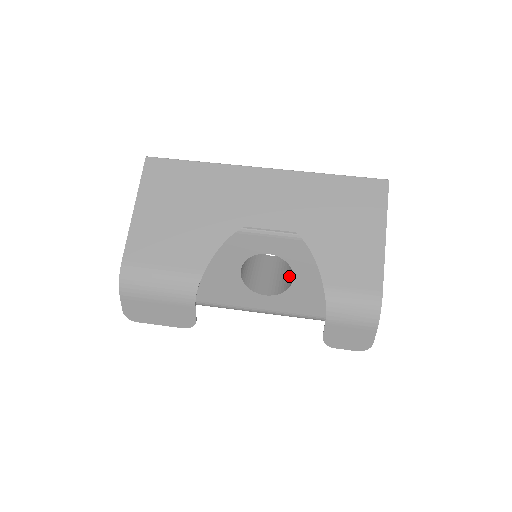
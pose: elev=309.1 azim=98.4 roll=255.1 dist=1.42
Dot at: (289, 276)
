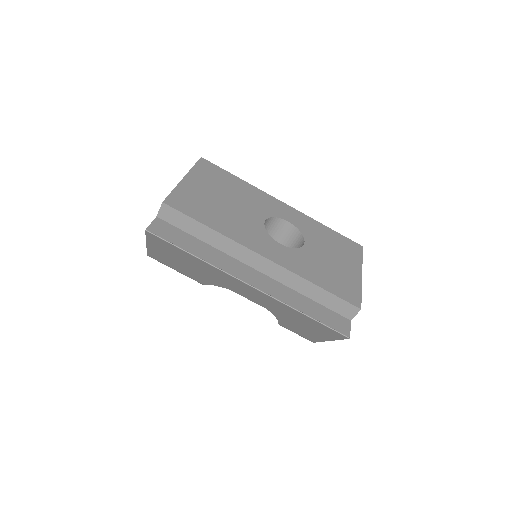
Dot at: occluded
